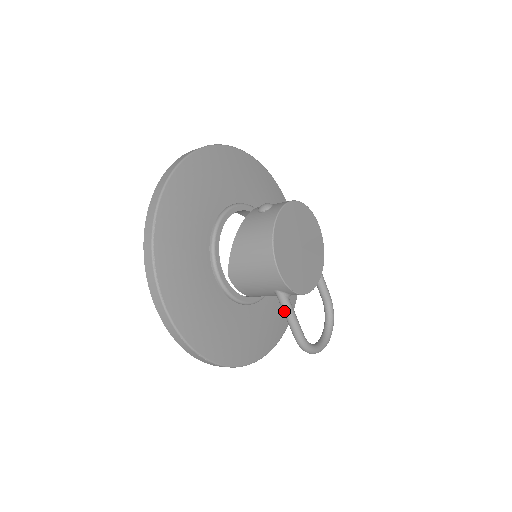
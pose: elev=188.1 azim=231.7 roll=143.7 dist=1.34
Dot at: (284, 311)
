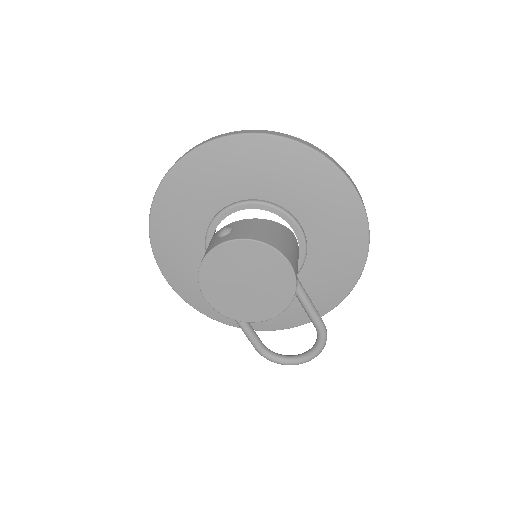
Dot at: occluded
